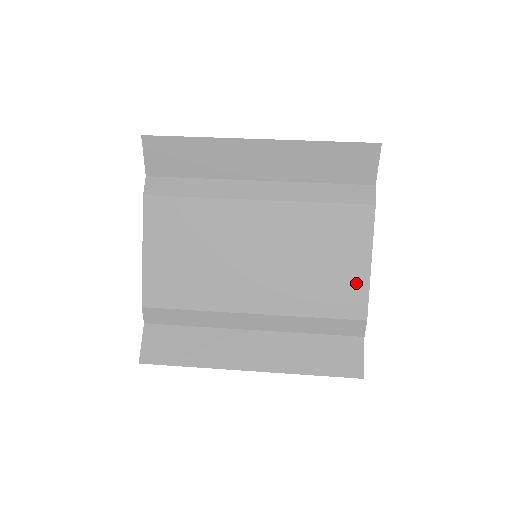
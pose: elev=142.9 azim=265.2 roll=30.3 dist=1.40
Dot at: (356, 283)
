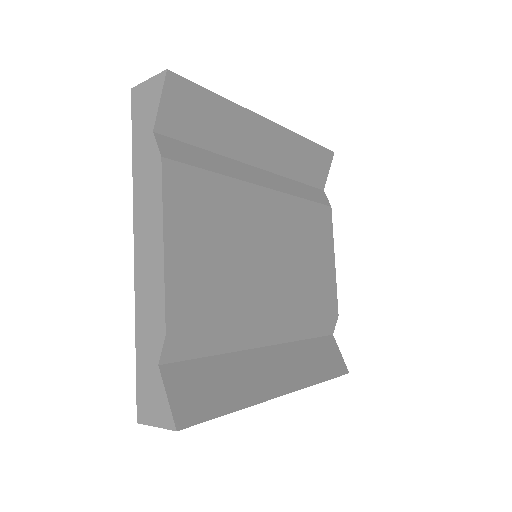
Dot at: (330, 280)
